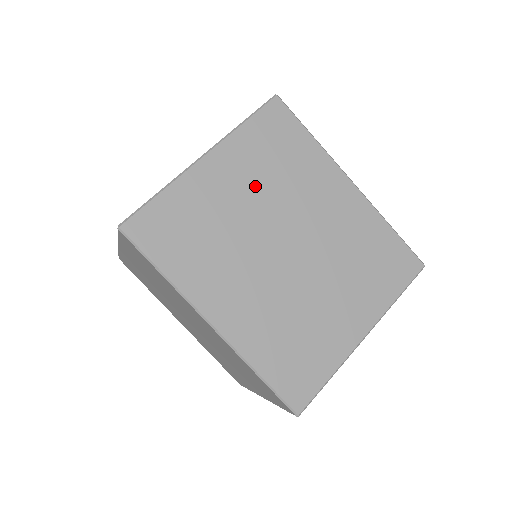
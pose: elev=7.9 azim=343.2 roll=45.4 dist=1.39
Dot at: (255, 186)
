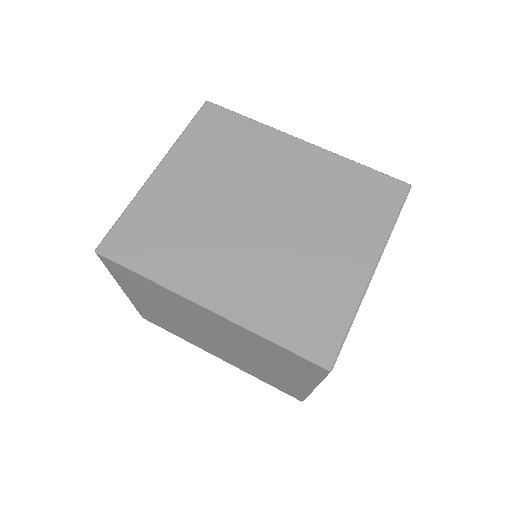
Dot at: (211, 176)
